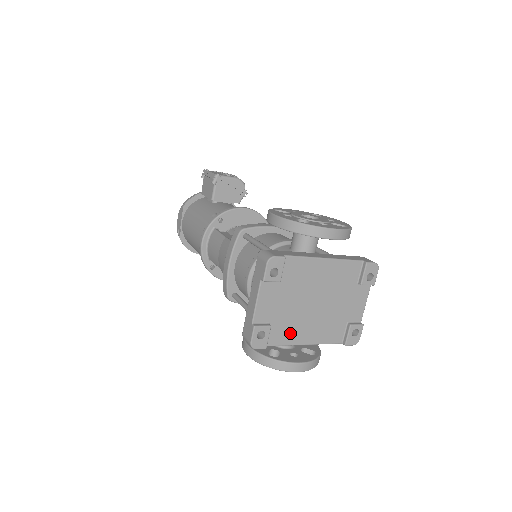
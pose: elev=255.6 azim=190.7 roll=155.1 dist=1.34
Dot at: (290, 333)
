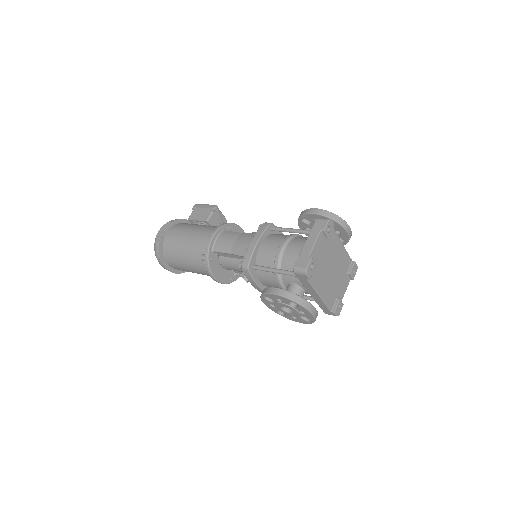
Dot at: (318, 280)
